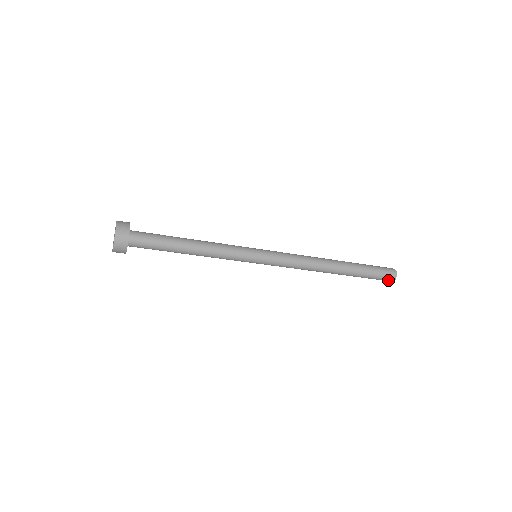
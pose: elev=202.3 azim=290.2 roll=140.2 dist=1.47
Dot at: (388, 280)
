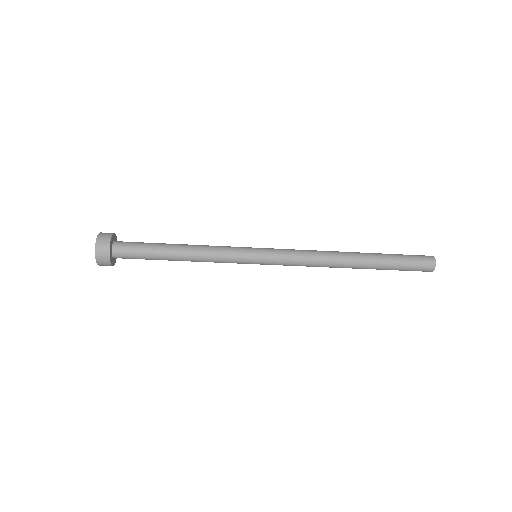
Dot at: (427, 266)
